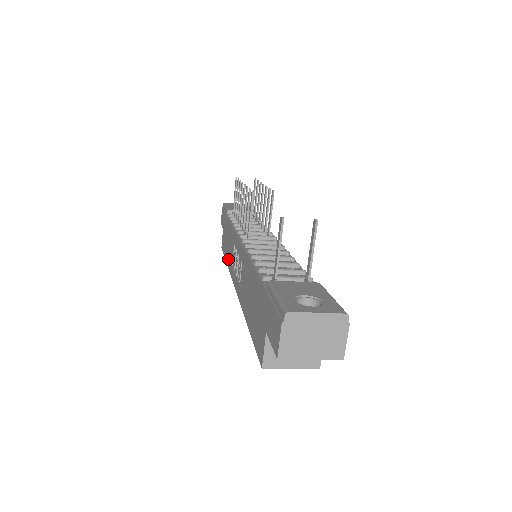
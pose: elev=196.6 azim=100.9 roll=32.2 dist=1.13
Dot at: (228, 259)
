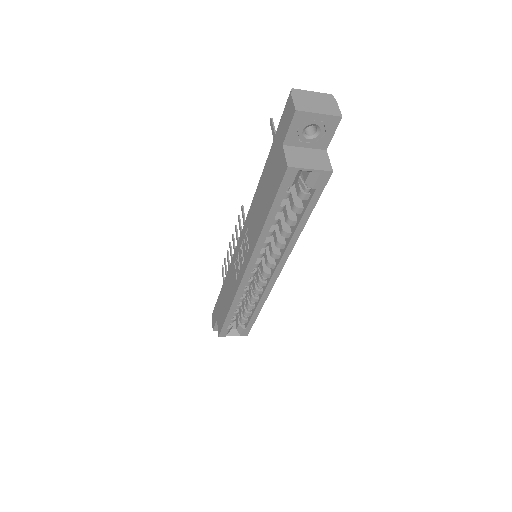
Dot at: (230, 298)
